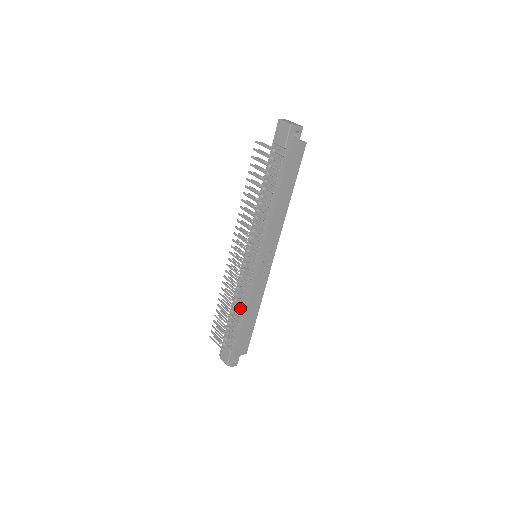
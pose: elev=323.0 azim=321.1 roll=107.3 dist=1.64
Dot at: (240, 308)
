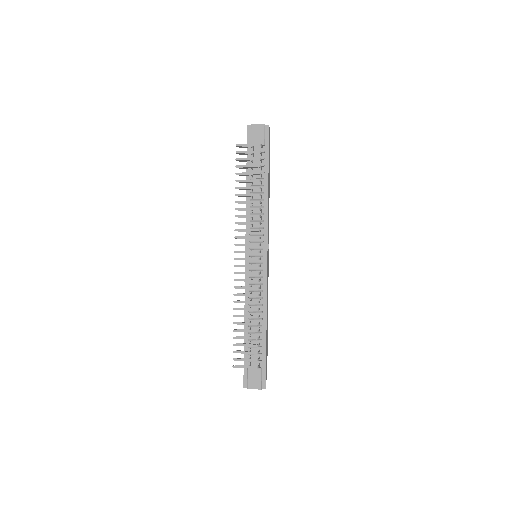
Dot at: (257, 315)
